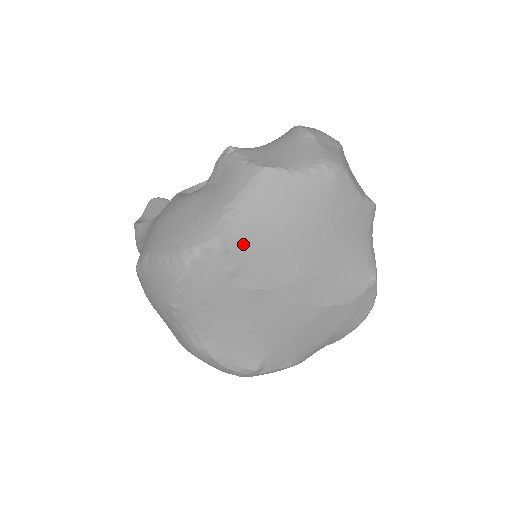
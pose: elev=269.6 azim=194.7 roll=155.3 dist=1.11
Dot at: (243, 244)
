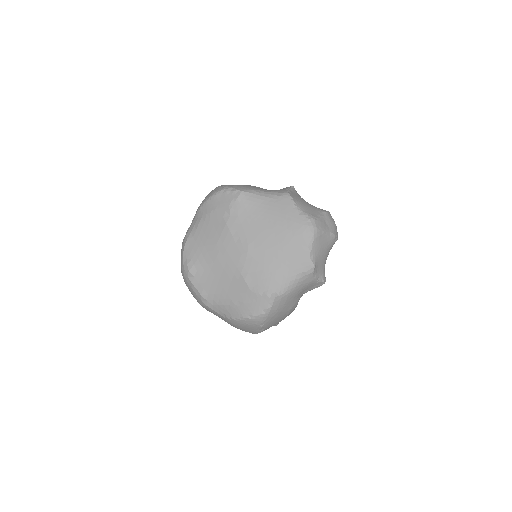
Dot at: (246, 206)
